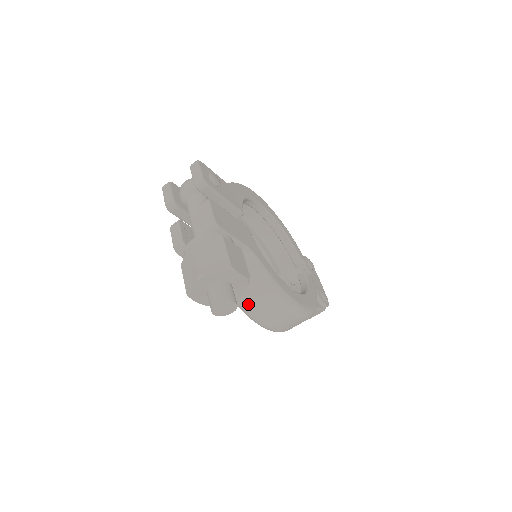
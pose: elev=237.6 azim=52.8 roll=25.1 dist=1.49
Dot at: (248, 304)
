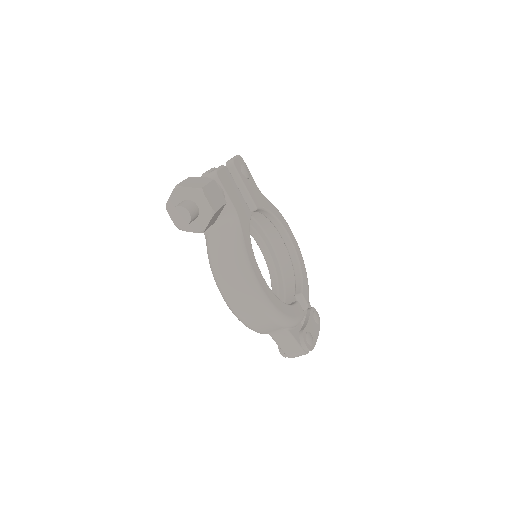
Dot at: (216, 260)
